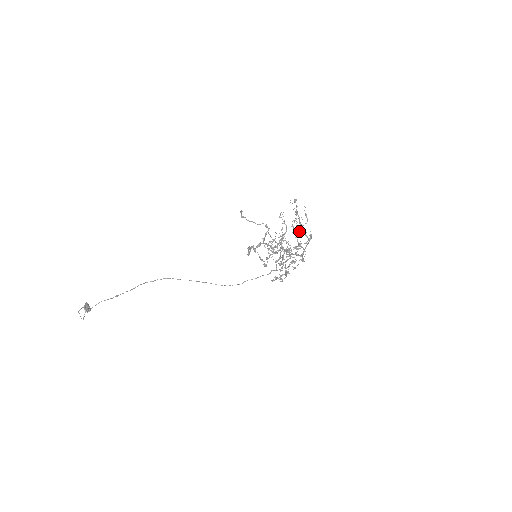
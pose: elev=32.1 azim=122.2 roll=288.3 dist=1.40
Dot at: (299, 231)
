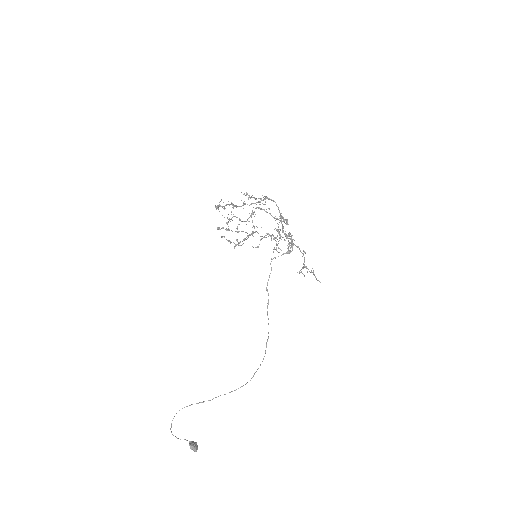
Dot at: (286, 219)
